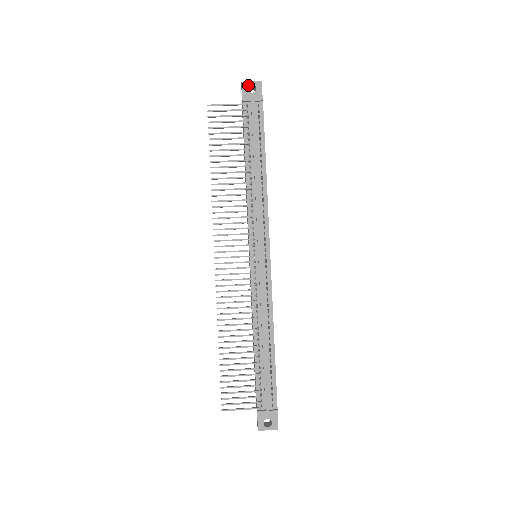
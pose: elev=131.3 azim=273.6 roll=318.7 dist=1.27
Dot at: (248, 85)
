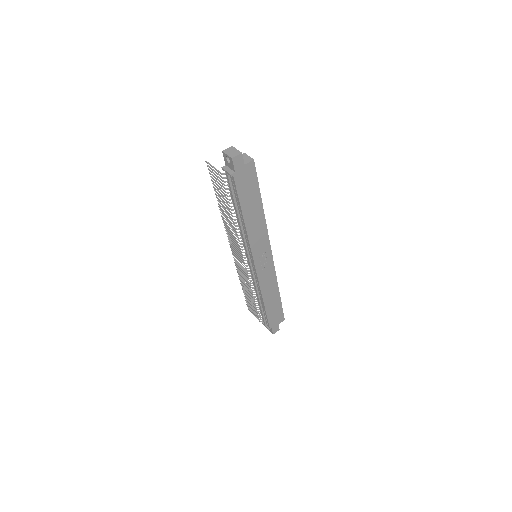
Dot at: (226, 156)
